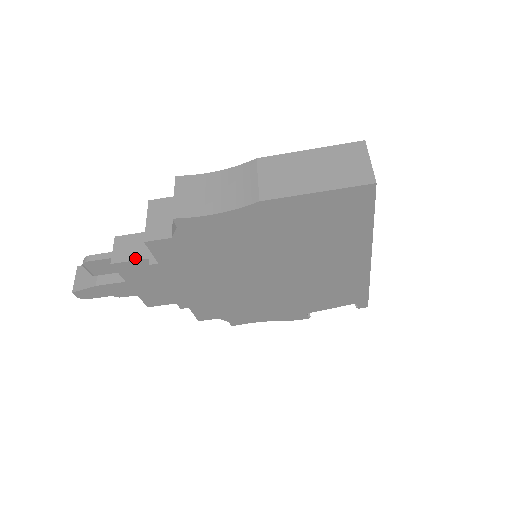
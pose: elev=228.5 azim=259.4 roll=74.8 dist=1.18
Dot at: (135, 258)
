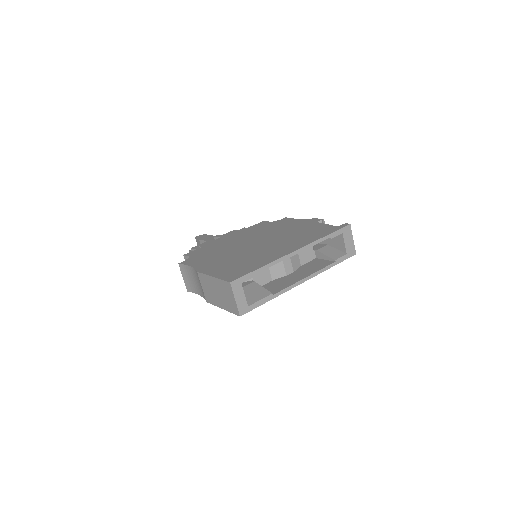
Dot at: occluded
